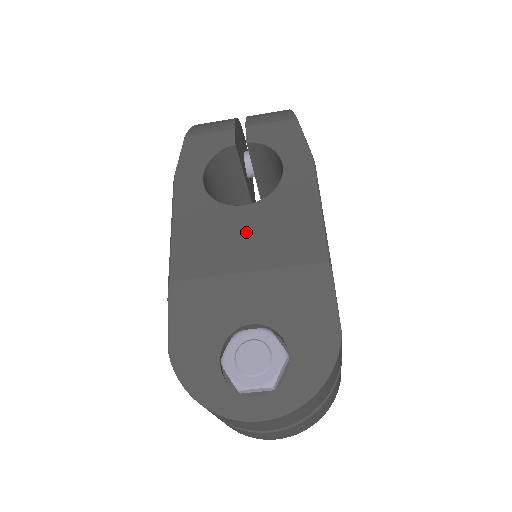
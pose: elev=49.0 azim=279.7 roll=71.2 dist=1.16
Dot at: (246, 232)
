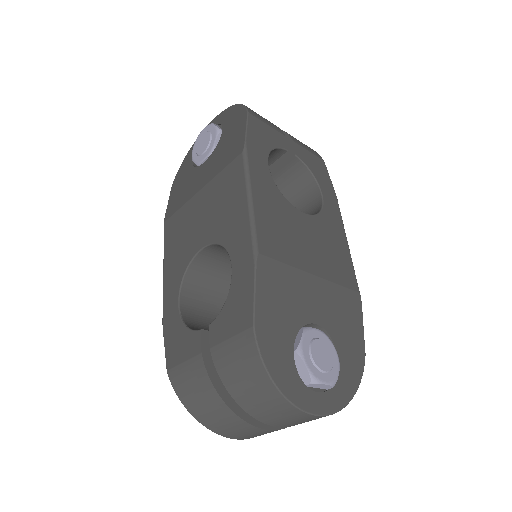
Dot at: (308, 238)
